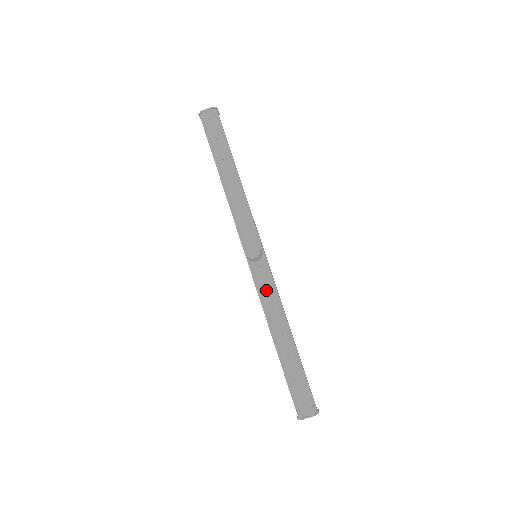
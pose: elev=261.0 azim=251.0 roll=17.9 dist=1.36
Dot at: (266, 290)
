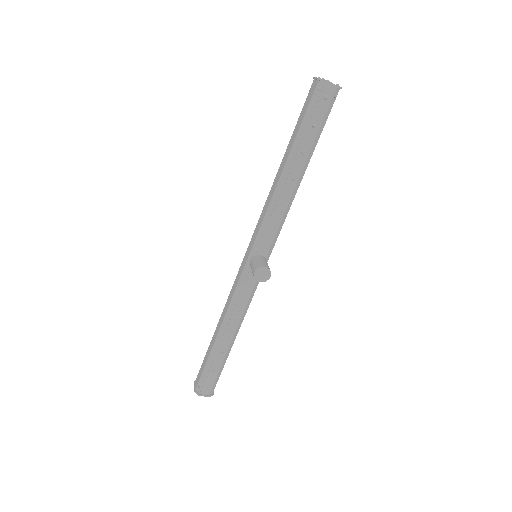
Dot at: (244, 297)
